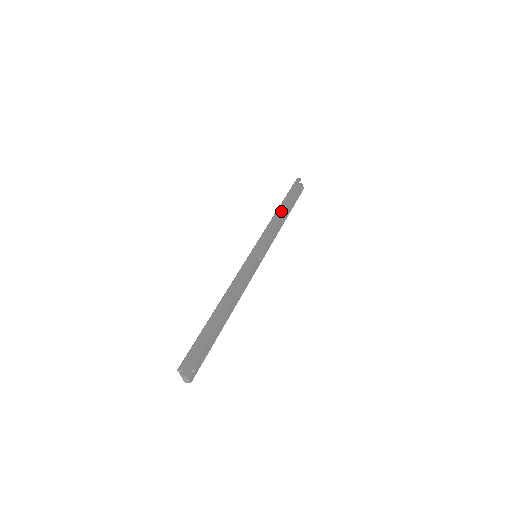
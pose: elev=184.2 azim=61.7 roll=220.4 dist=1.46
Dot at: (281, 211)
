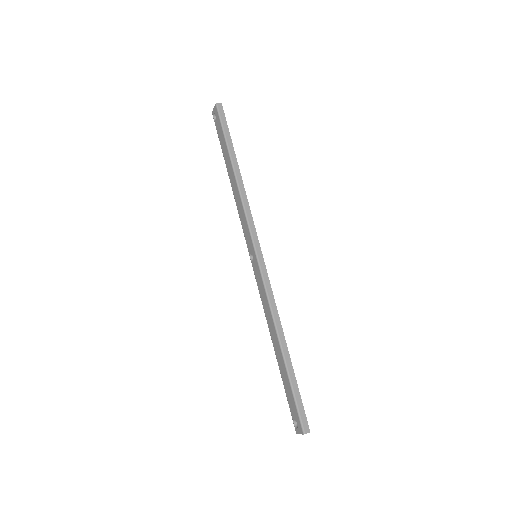
Dot at: (240, 176)
